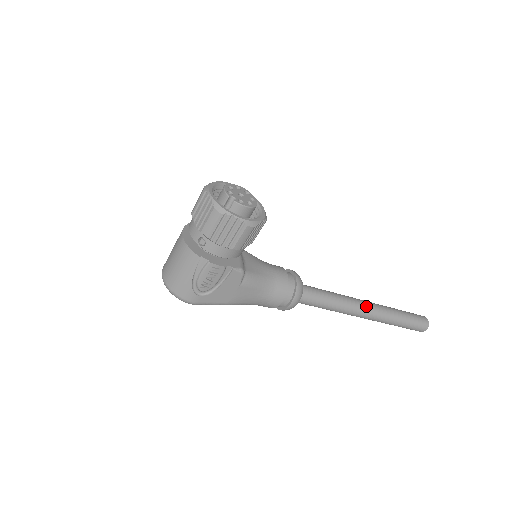
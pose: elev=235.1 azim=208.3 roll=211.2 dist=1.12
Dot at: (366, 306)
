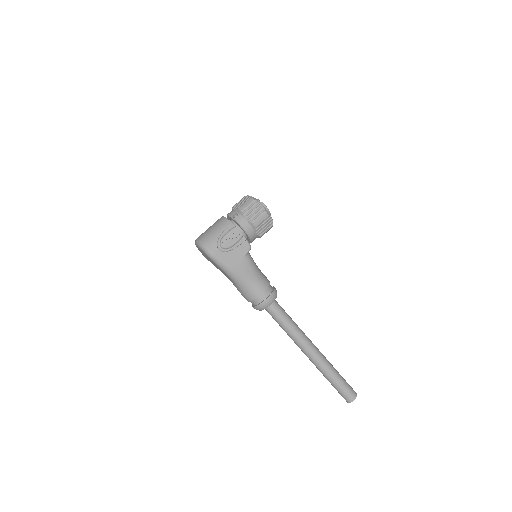
Dot at: (314, 345)
